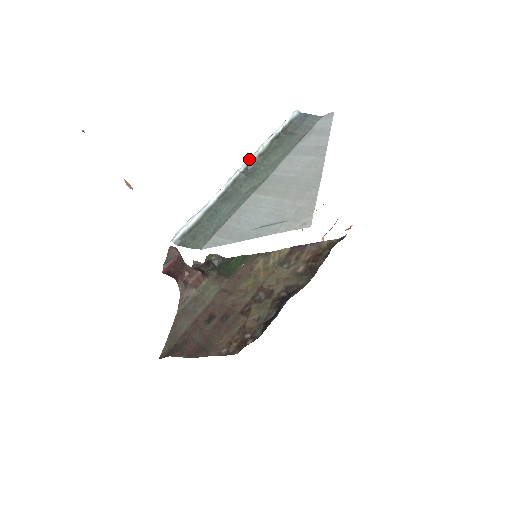
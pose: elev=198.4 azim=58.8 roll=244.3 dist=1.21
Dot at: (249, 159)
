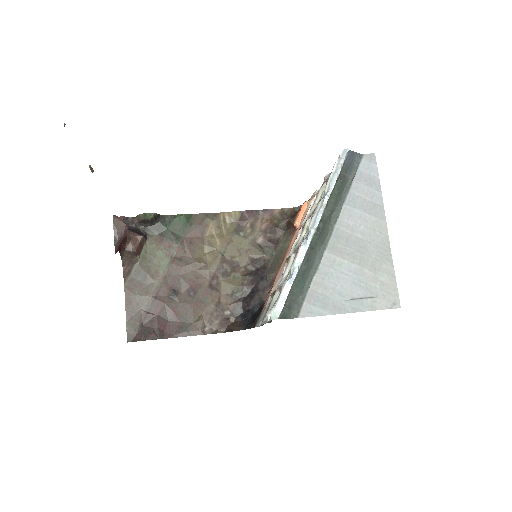
Dot at: (321, 214)
